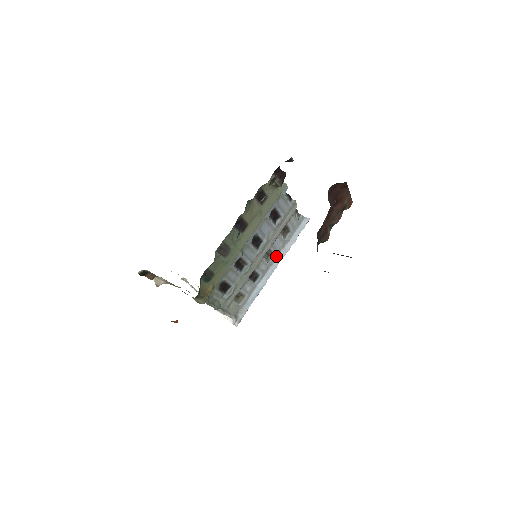
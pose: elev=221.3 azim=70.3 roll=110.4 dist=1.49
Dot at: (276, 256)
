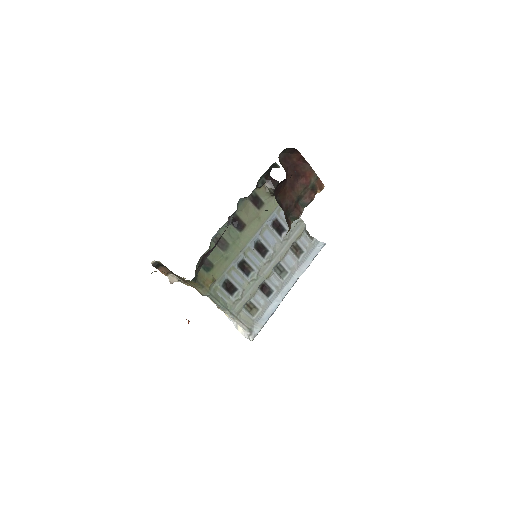
Dot at: (291, 275)
